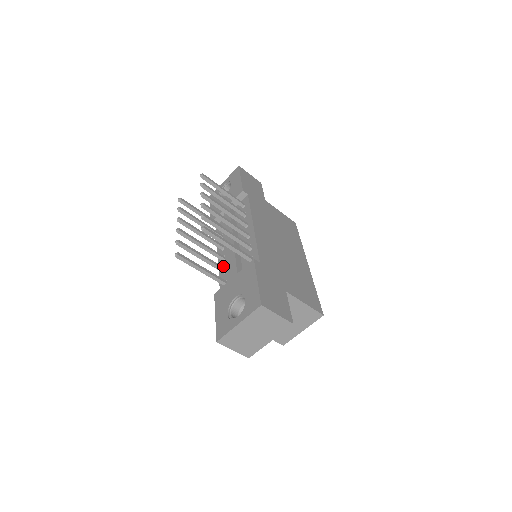
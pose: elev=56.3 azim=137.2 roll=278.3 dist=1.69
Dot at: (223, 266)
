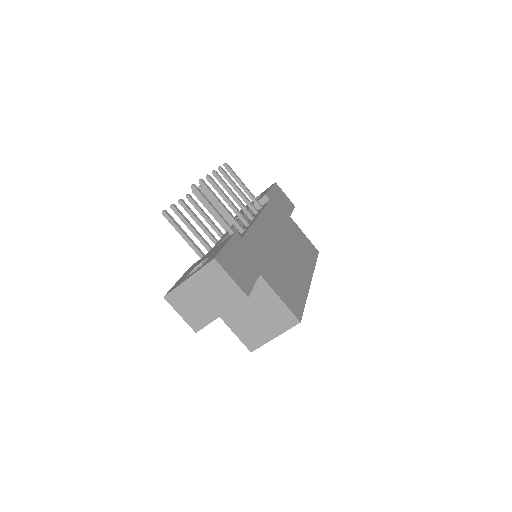
Dot at: occluded
